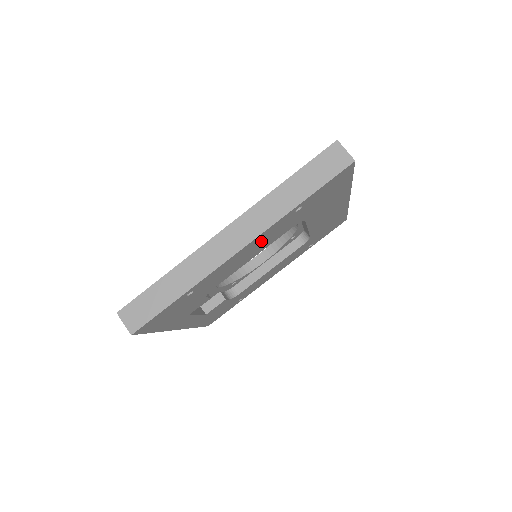
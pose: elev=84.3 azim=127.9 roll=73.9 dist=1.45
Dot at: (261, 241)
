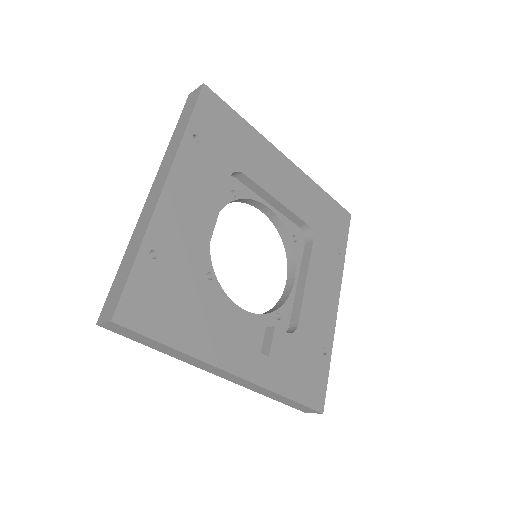
Dot at: (191, 183)
